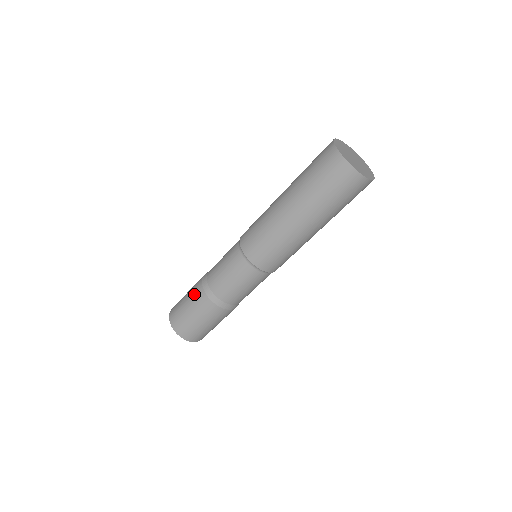
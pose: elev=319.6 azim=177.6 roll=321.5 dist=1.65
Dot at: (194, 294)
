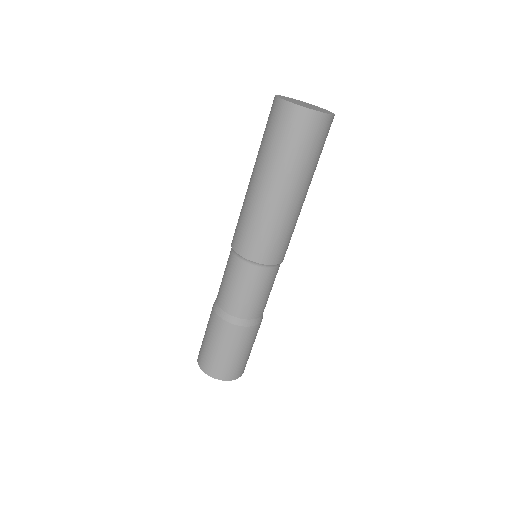
Dot at: (209, 320)
